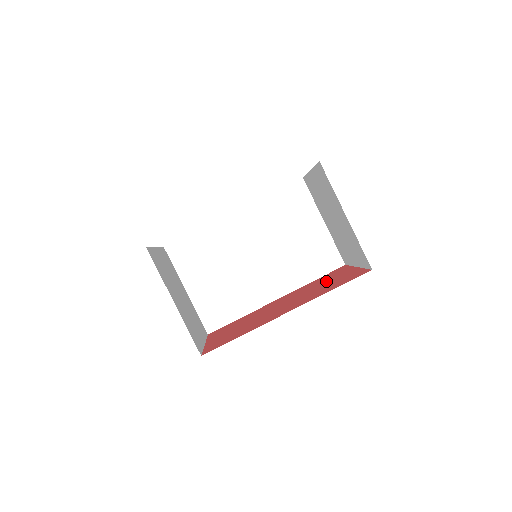
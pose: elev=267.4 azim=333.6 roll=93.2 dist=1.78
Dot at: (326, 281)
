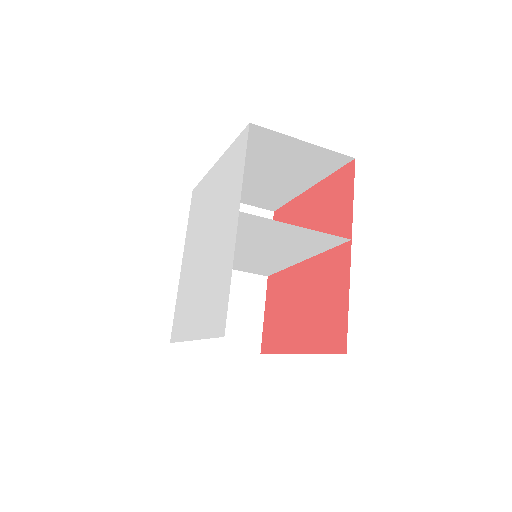
Dot at: (327, 293)
